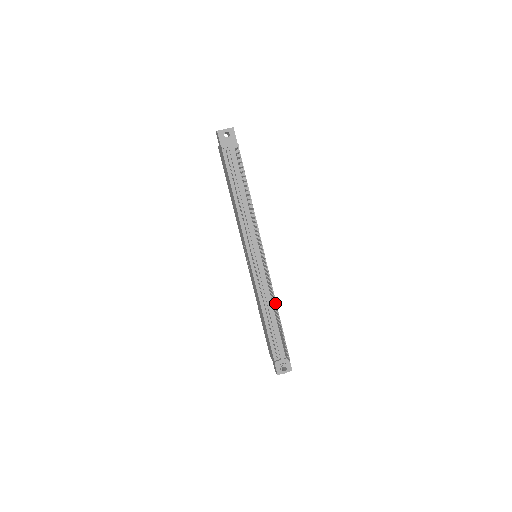
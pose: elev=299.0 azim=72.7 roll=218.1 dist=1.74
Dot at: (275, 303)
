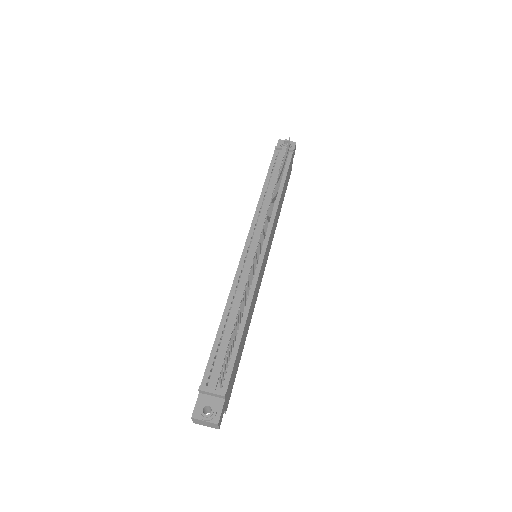
Dot at: (248, 308)
